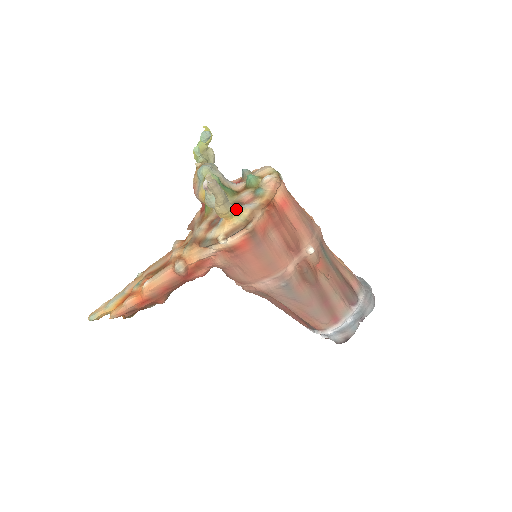
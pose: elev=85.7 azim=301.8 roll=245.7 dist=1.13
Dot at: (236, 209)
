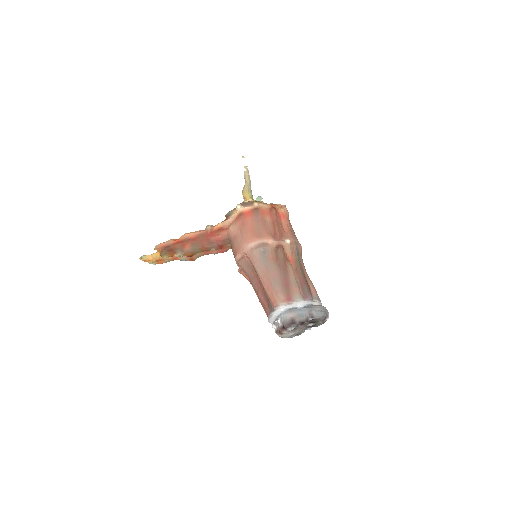
Dot at: occluded
